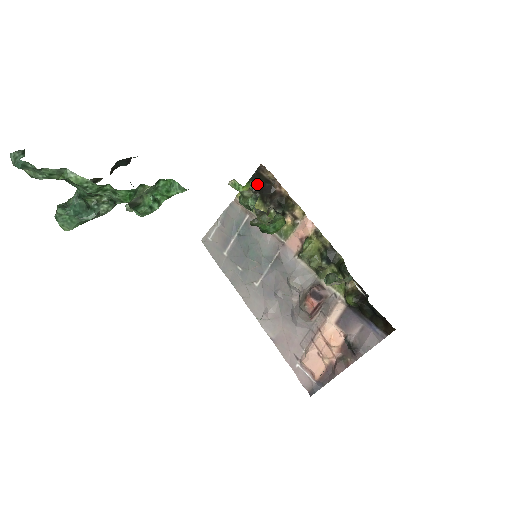
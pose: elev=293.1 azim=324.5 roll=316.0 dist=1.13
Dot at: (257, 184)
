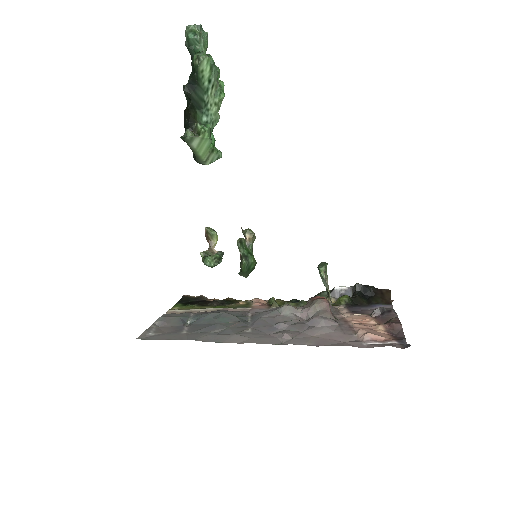
Dot at: (188, 302)
